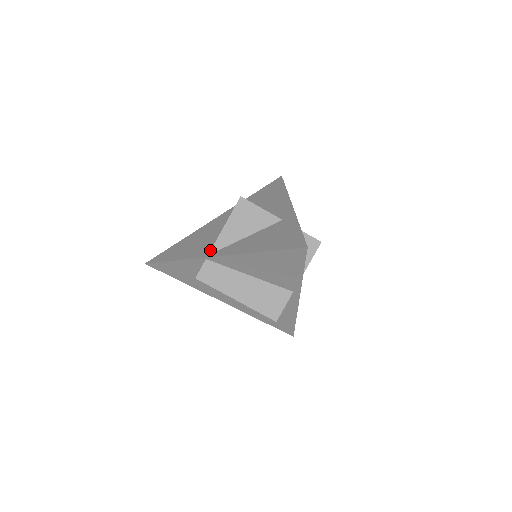
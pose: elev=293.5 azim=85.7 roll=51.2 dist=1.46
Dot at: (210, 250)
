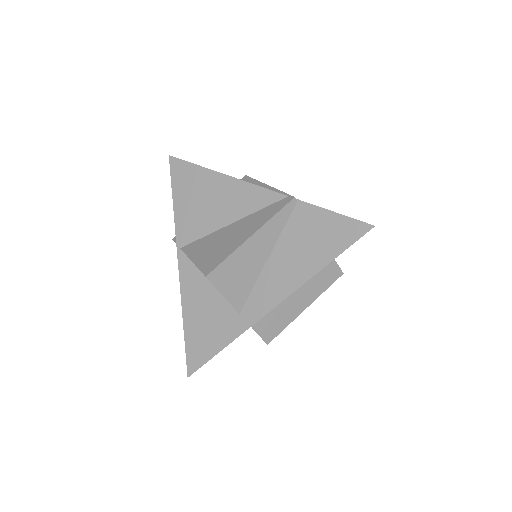
Dot at: (188, 244)
